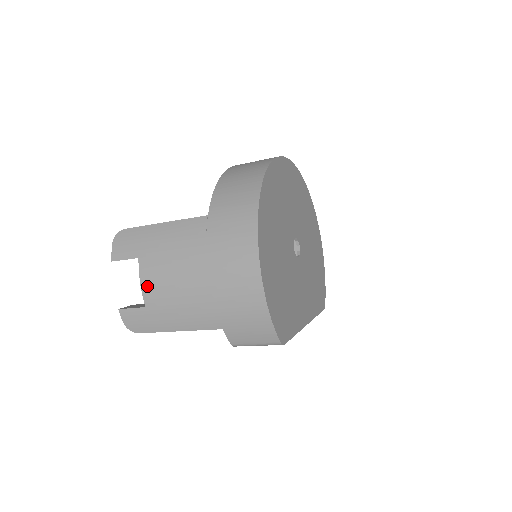
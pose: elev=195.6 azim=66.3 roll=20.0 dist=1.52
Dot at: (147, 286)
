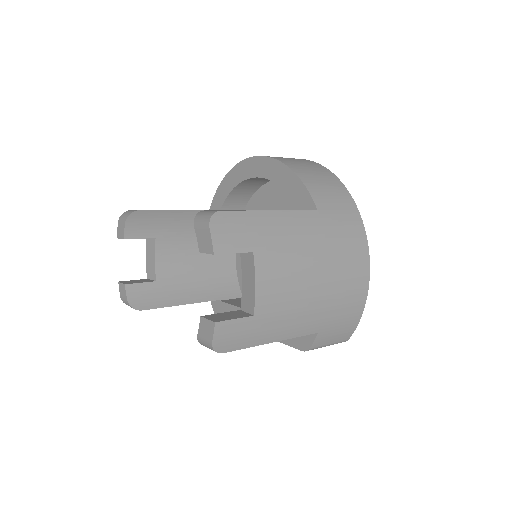
Dot at: (264, 288)
